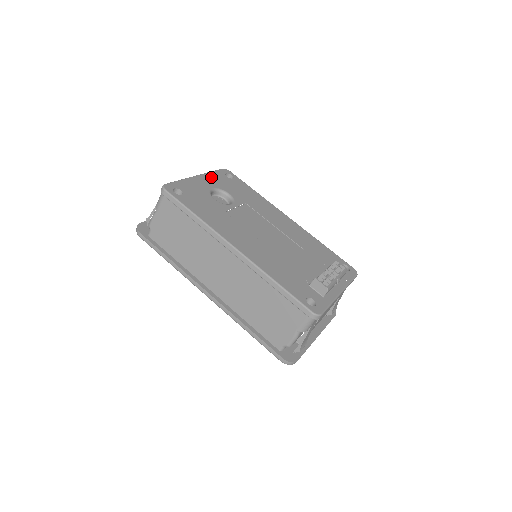
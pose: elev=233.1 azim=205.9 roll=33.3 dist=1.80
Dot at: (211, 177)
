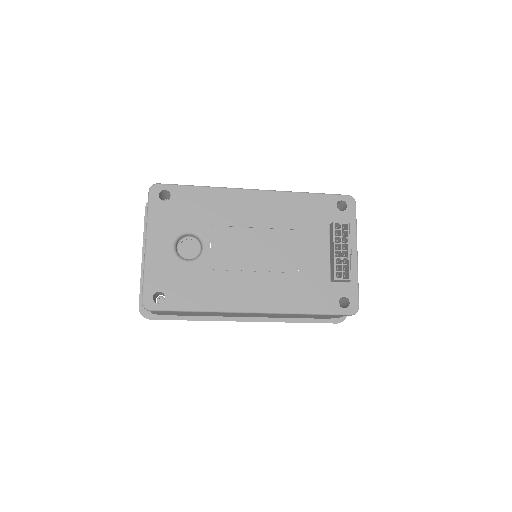
Dot at: (156, 226)
